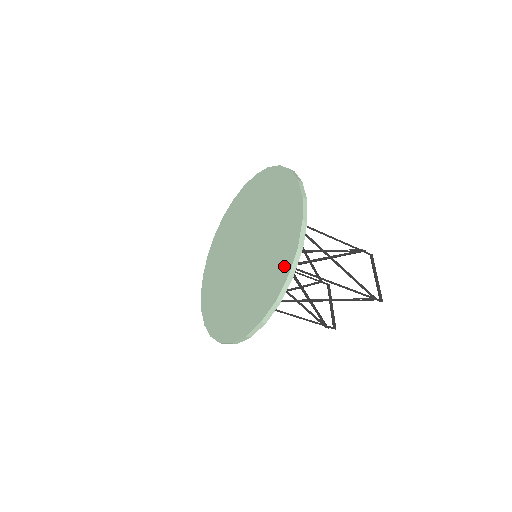
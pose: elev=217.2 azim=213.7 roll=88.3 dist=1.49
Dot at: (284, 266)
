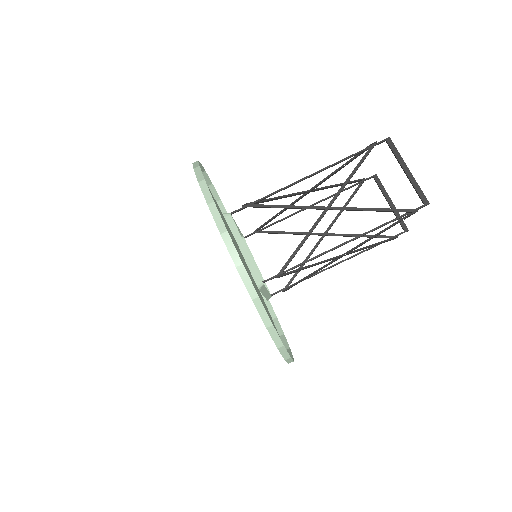
Dot at: occluded
